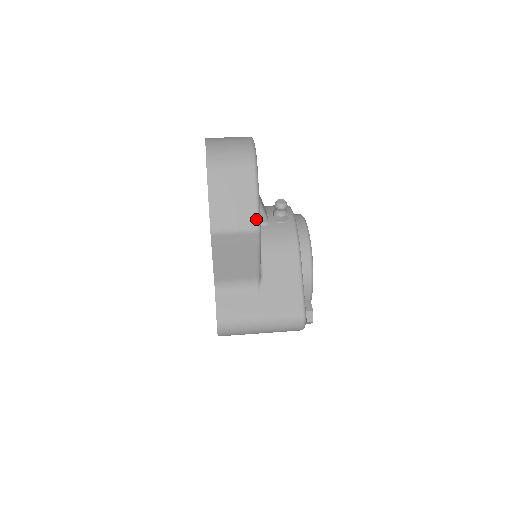
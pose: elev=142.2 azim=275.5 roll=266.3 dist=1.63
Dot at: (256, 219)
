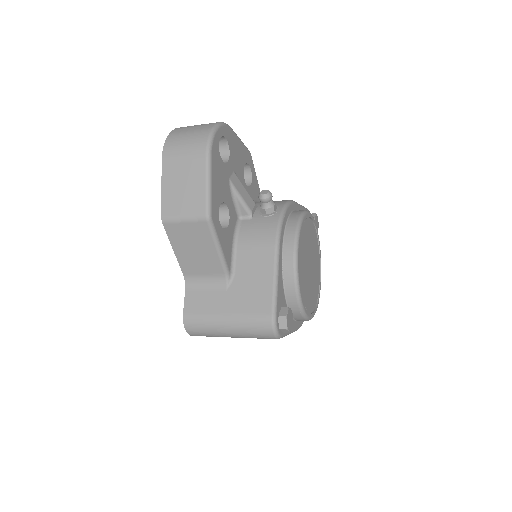
Dot at: (205, 206)
